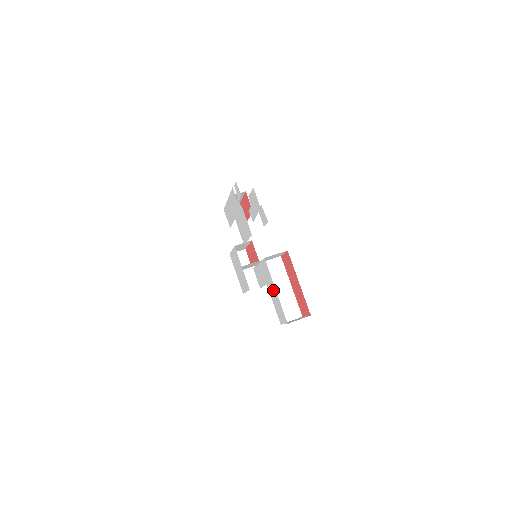
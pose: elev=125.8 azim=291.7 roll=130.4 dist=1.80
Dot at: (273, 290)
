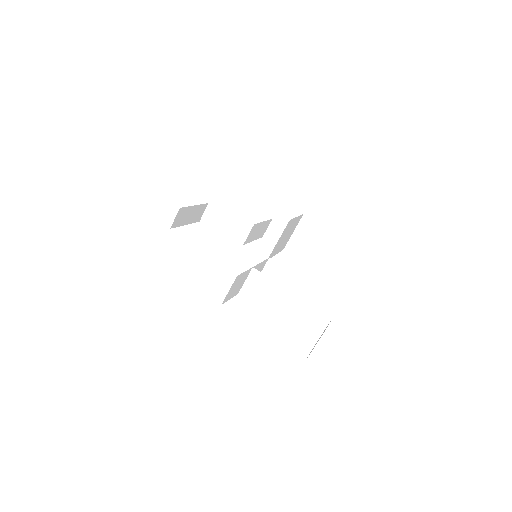
Dot at: occluded
